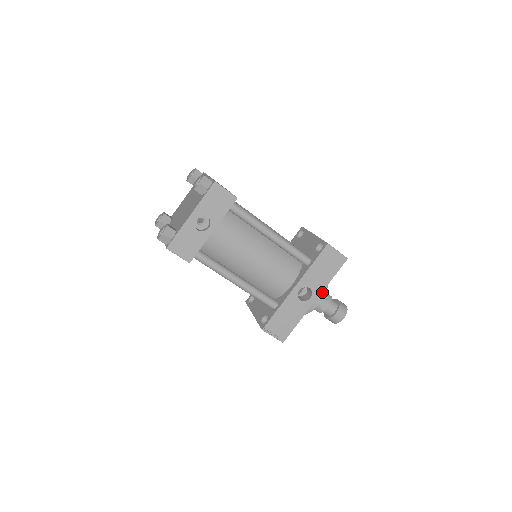
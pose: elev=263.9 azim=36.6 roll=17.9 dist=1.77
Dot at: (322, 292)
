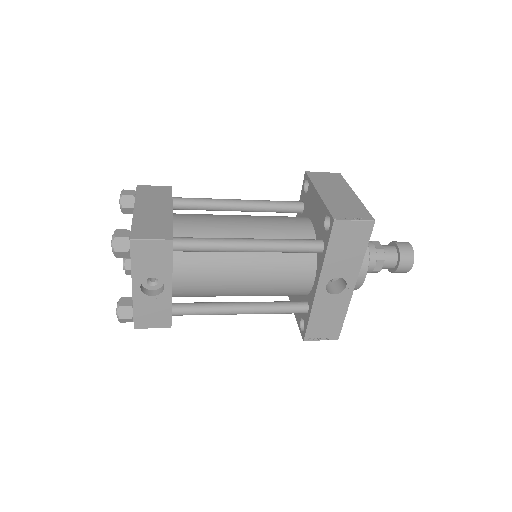
Dot at: (362, 263)
